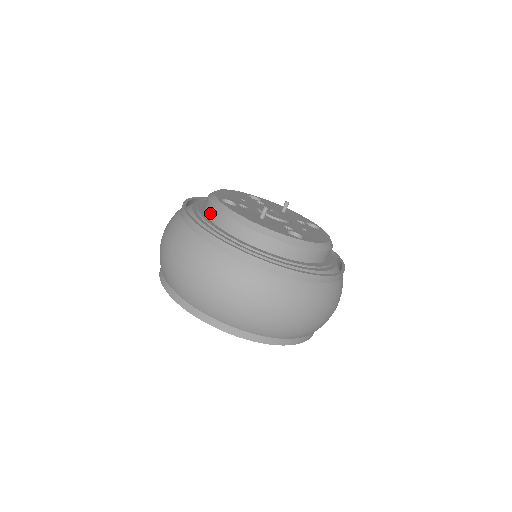
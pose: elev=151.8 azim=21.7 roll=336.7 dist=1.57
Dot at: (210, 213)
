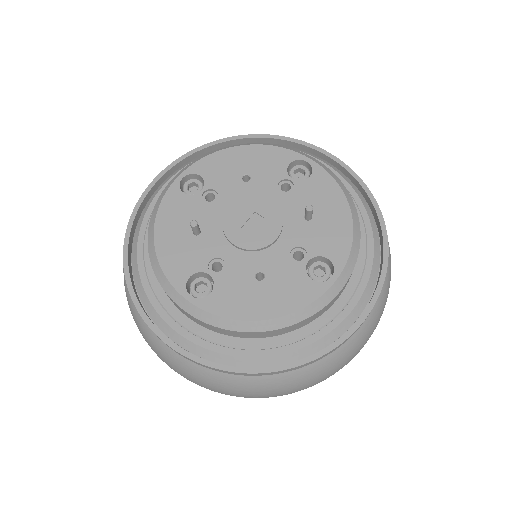
Dot at: occluded
